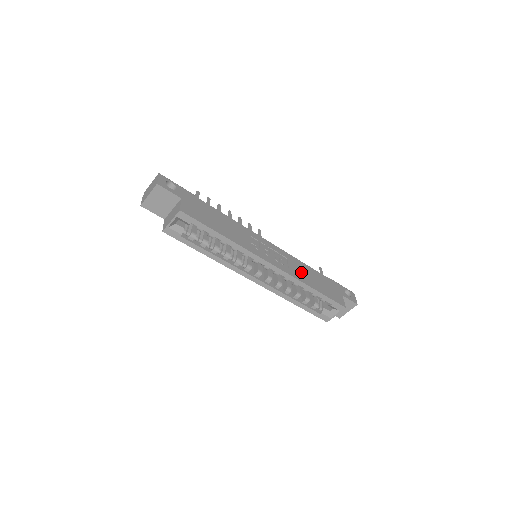
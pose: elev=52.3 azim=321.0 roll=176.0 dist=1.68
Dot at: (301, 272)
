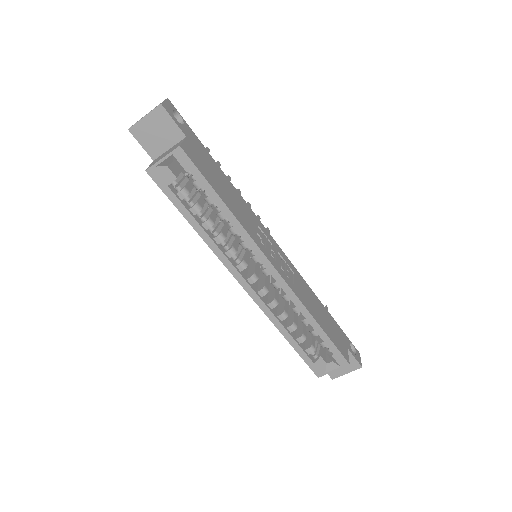
Dot at: (307, 297)
